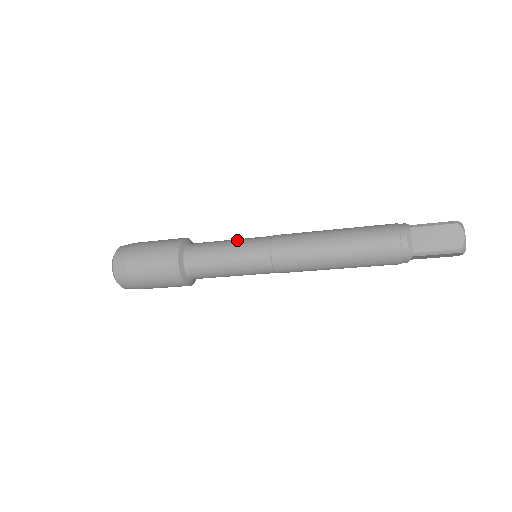
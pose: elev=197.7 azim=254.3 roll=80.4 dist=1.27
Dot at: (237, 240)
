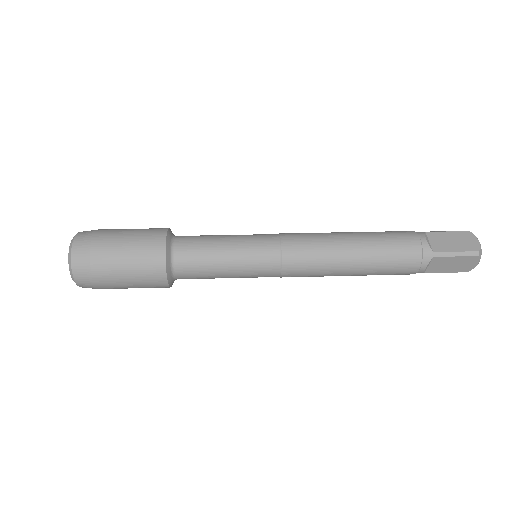
Dot at: (237, 254)
